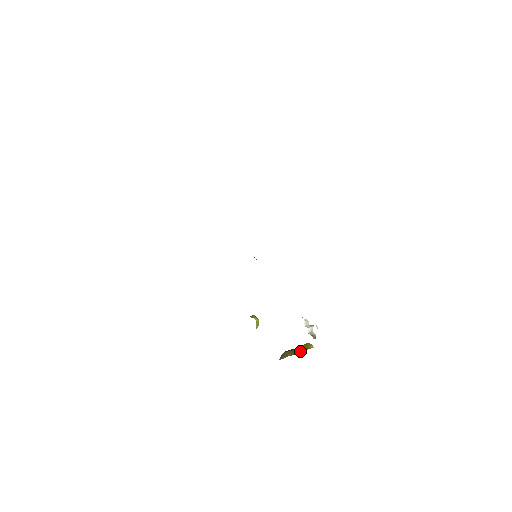
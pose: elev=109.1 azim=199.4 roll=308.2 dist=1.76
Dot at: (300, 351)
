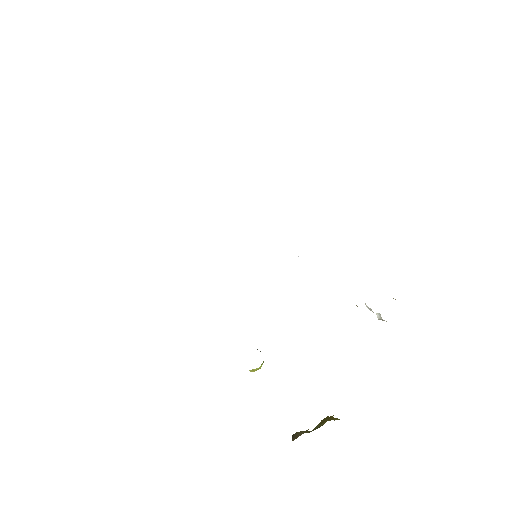
Dot at: occluded
